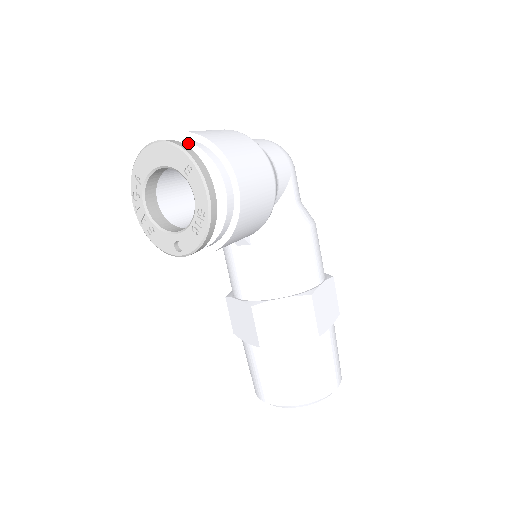
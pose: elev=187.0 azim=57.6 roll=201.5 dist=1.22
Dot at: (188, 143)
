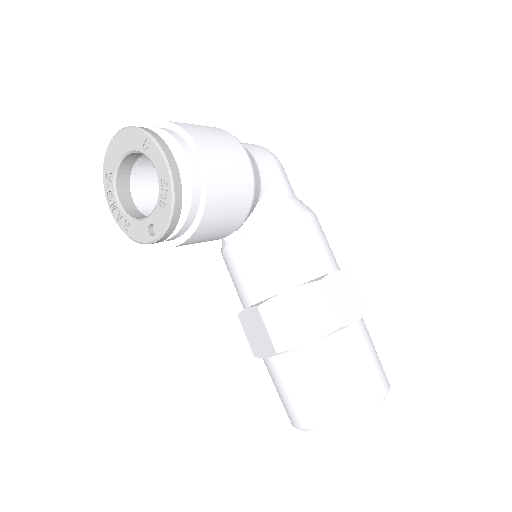
Dot at: occluded
